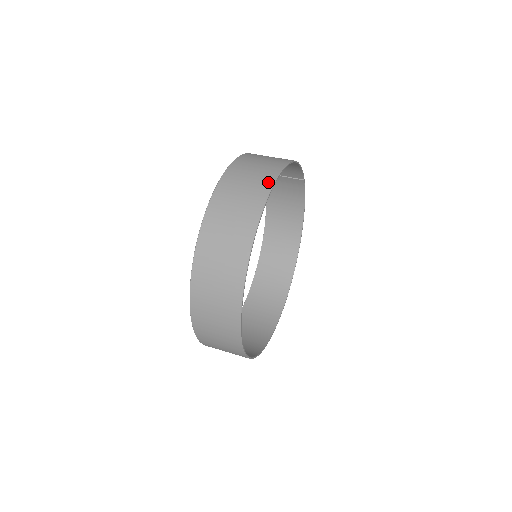
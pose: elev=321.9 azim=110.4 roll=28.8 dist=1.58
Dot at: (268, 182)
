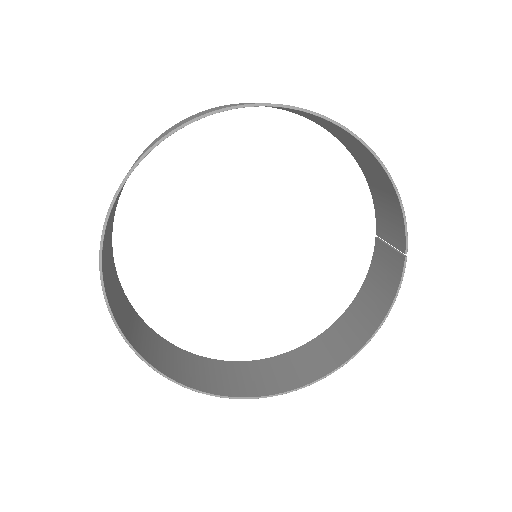
Dot at: (309, 110)
